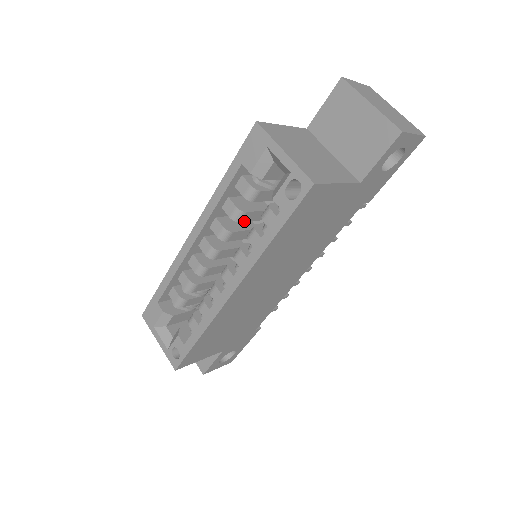
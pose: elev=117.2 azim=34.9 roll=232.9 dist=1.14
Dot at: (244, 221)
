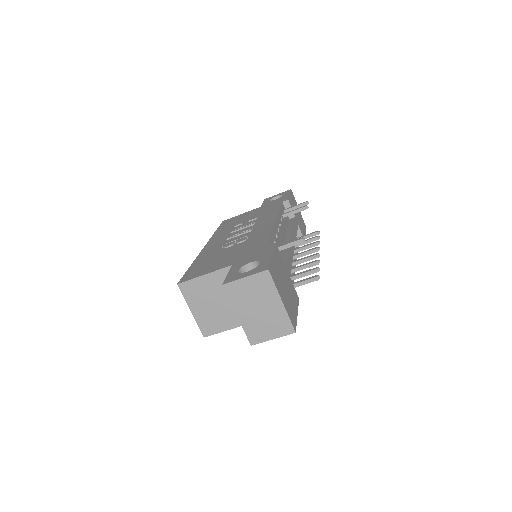
Dot at: occluded
